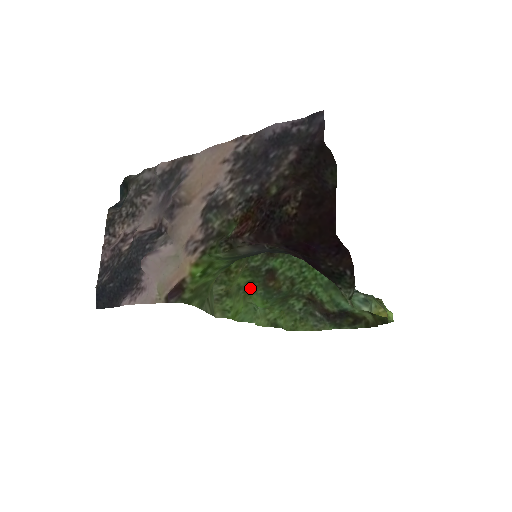
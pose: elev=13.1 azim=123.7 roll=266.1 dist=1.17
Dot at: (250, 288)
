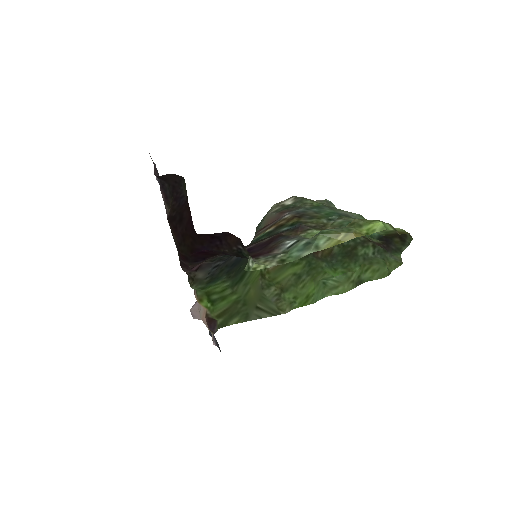
Dot at: (314, 268)
